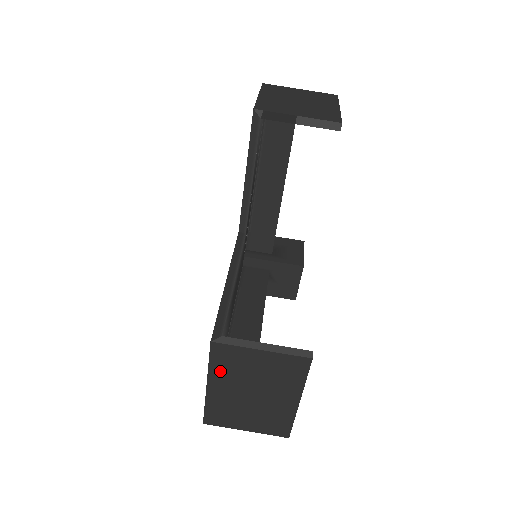
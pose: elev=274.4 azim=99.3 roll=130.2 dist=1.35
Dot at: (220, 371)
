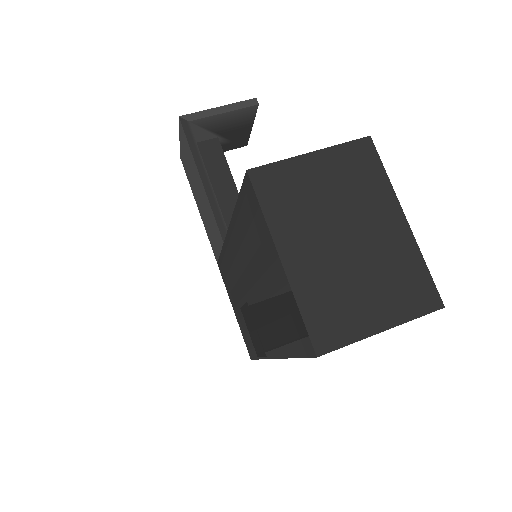
Dot at: (283, 218)
